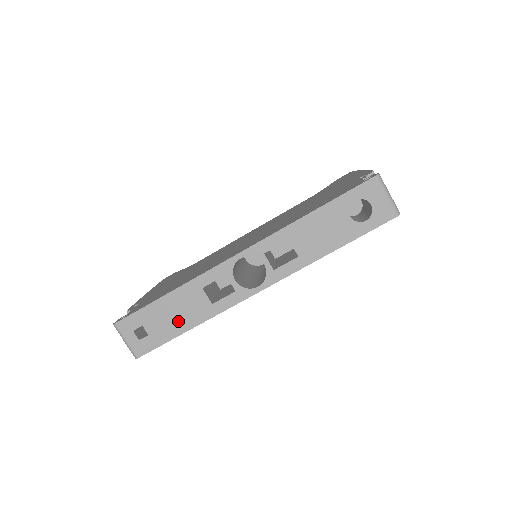
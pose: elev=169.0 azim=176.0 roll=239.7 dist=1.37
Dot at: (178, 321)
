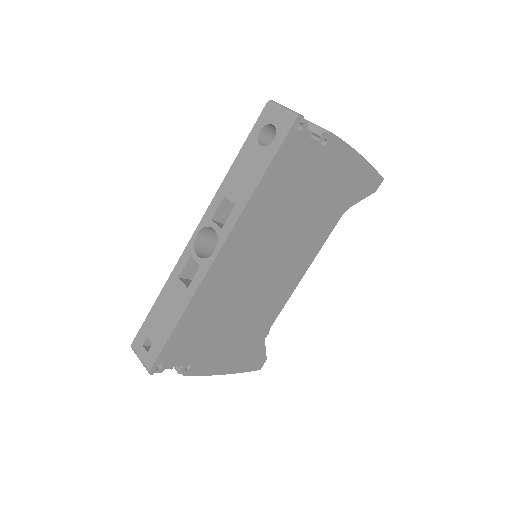
Dot at: (169, 318)
